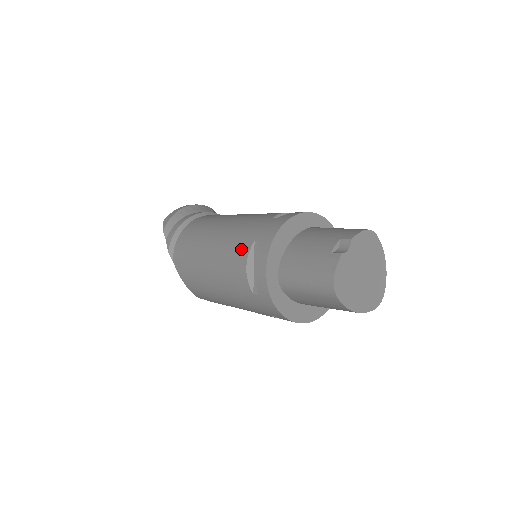
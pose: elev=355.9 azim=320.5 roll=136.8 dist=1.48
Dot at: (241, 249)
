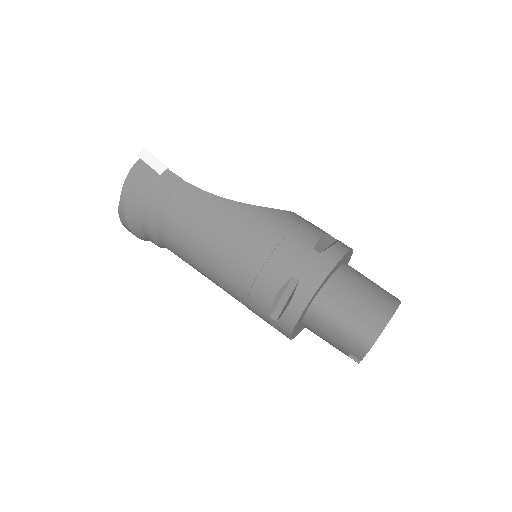
Dot at: occluded
